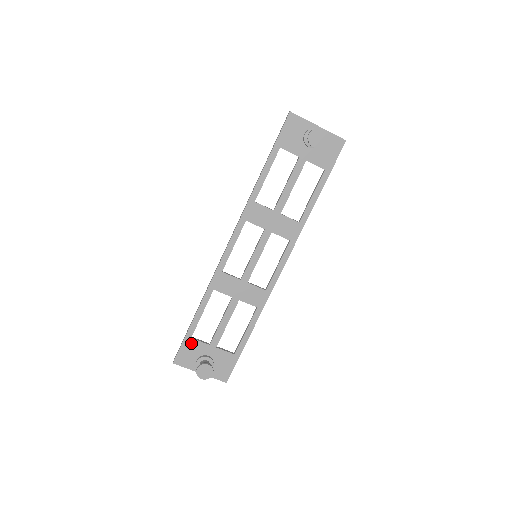
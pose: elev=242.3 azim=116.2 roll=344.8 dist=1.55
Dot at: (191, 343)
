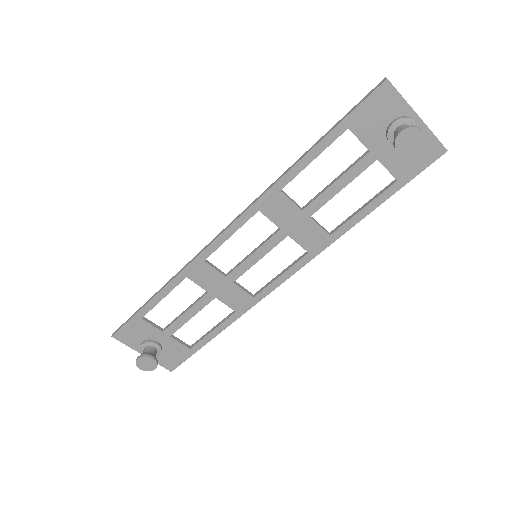
Dot at: (140, 323)
